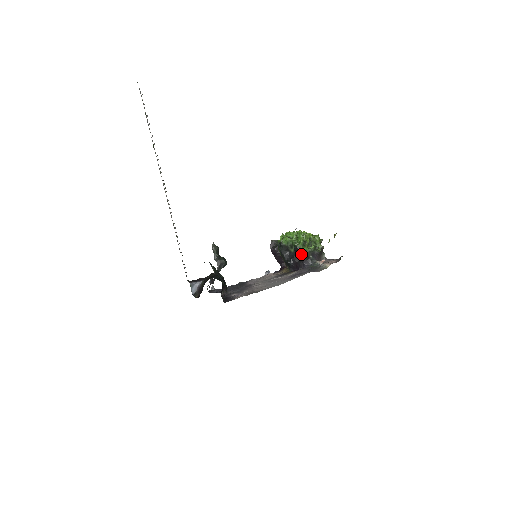
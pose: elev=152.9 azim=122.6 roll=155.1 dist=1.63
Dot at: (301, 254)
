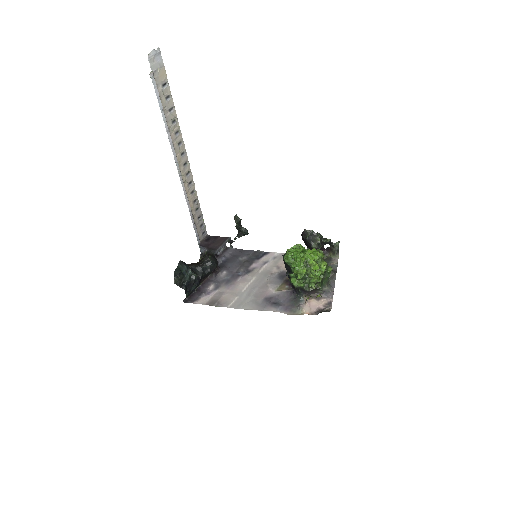
Dot at: (291, 282)
